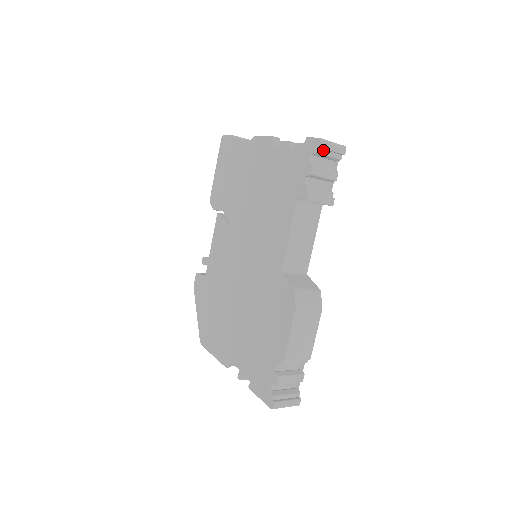
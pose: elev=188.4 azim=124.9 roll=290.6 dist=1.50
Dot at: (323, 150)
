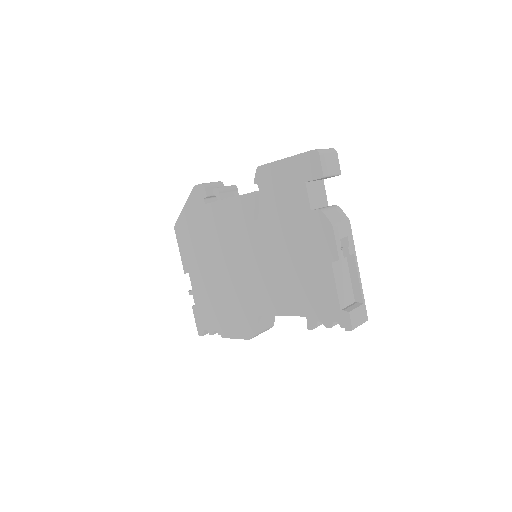
Dot at: occluded
